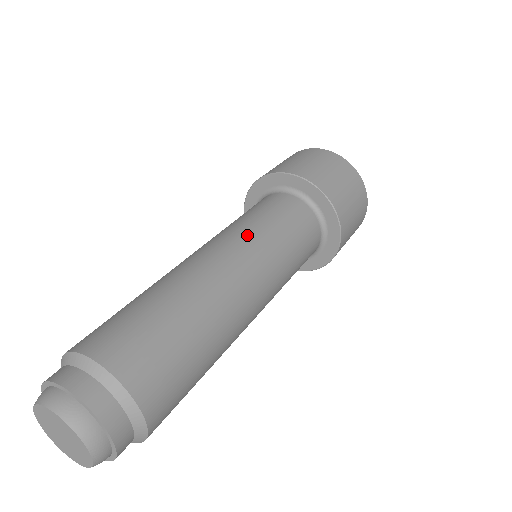
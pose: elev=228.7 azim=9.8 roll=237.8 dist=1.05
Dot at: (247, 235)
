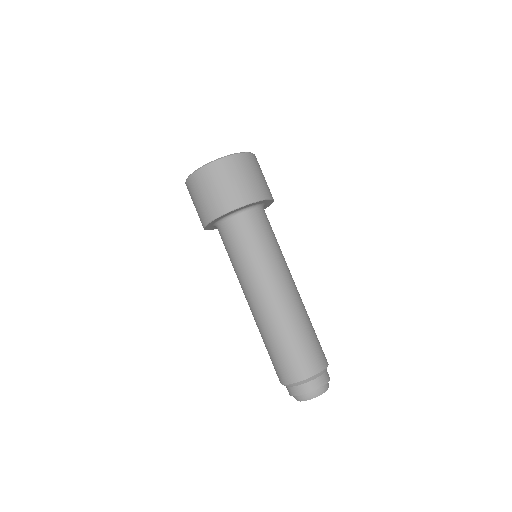
Dot at: (256, 272)
